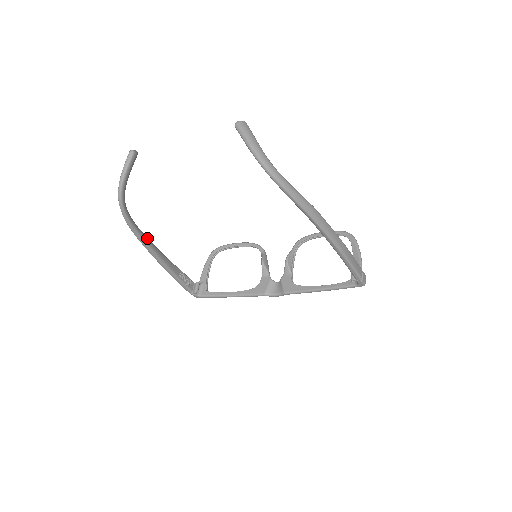
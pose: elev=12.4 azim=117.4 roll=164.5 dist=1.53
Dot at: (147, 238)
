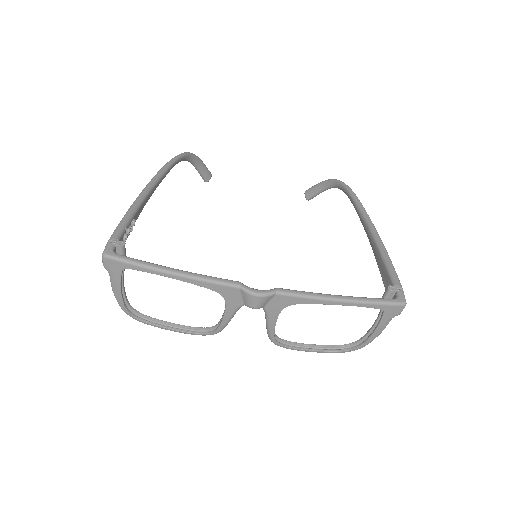
Dot at: occluded
